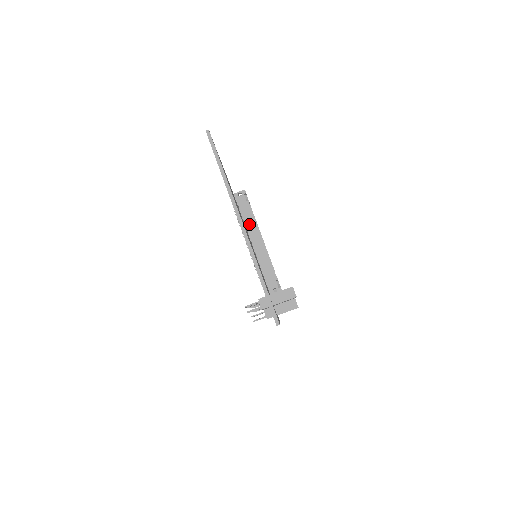
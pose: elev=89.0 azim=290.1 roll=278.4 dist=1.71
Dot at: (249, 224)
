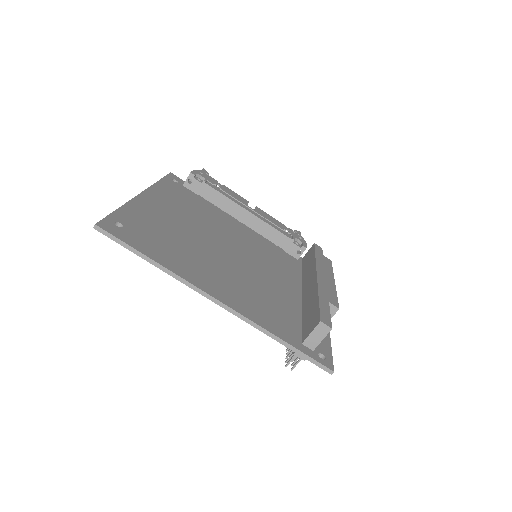
Dot at: (223, 205)
